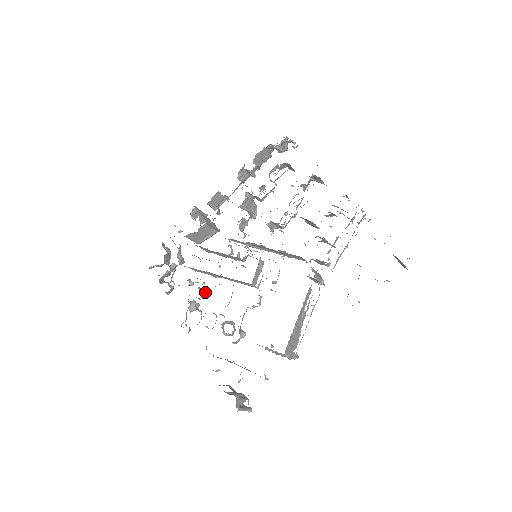
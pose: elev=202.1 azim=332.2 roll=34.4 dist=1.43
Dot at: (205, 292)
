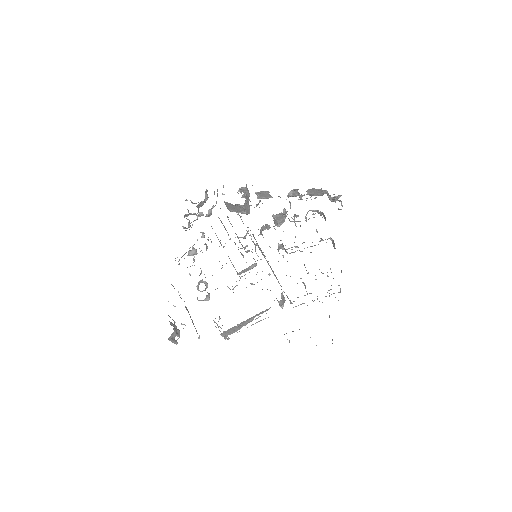
Dot at: occluded
